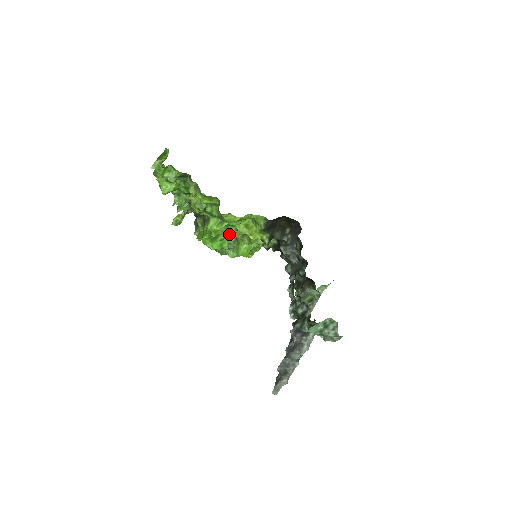
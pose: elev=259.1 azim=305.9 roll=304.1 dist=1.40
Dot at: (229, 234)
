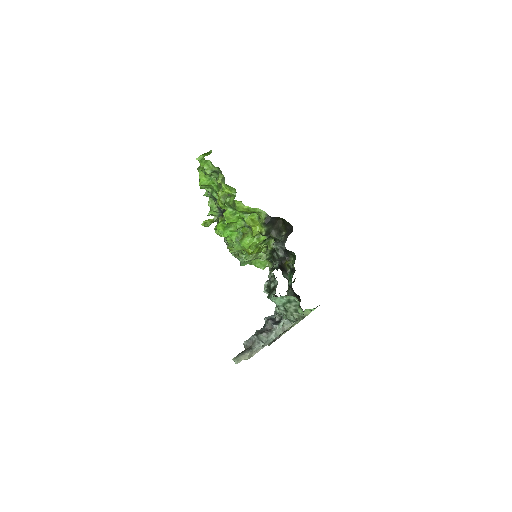
Dot at: (238, 227)
